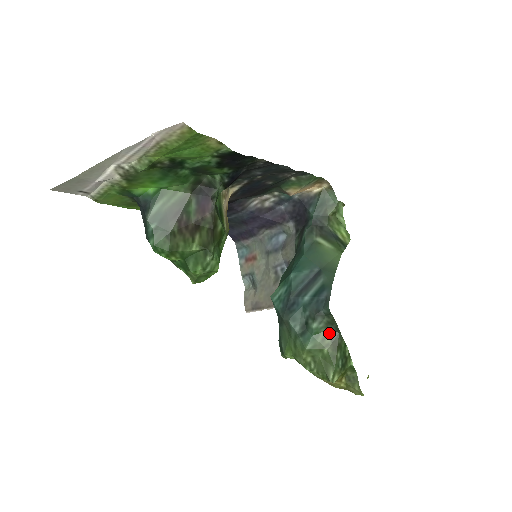
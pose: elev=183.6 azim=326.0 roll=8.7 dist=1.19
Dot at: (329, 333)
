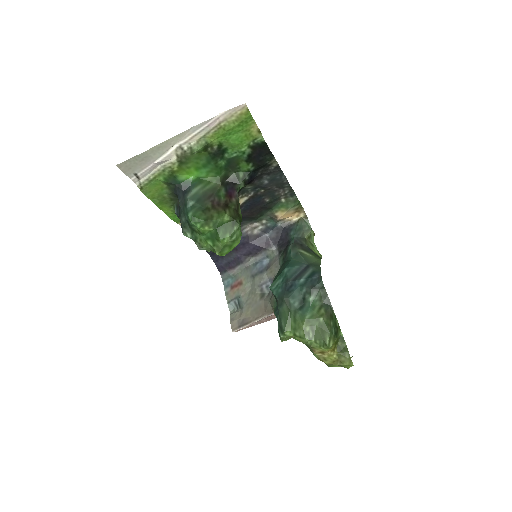
Dot at: (323, 306)
